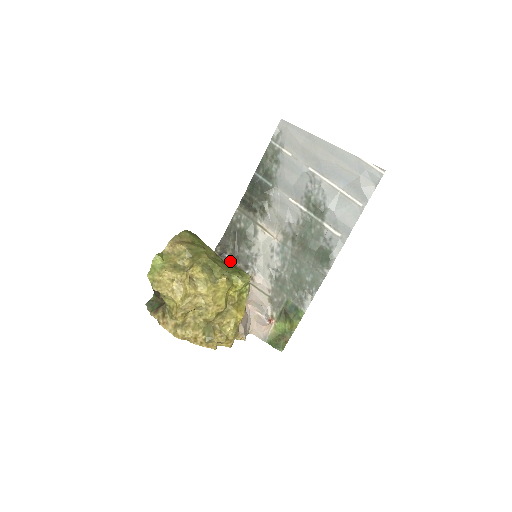
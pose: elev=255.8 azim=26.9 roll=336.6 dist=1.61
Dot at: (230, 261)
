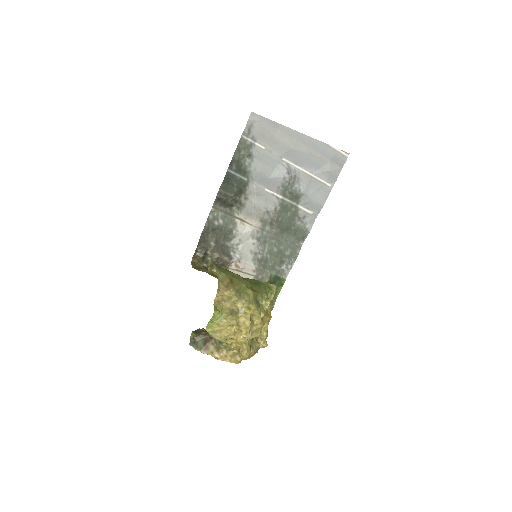
Dot at: (213, 256)
